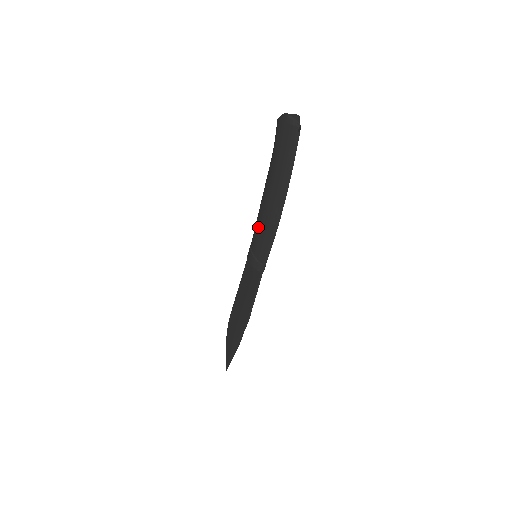
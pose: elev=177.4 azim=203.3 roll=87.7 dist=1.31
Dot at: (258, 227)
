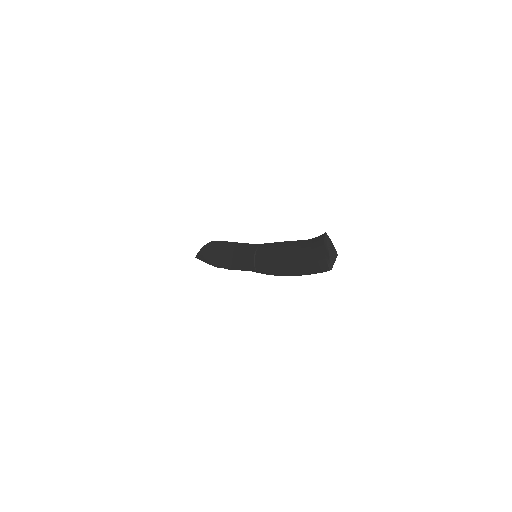
Dot at: (268, 256)
